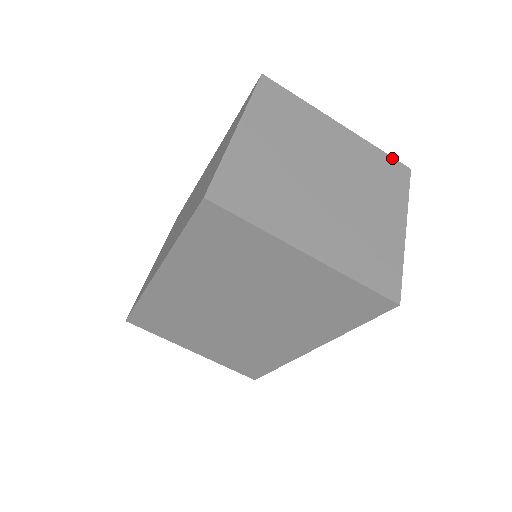
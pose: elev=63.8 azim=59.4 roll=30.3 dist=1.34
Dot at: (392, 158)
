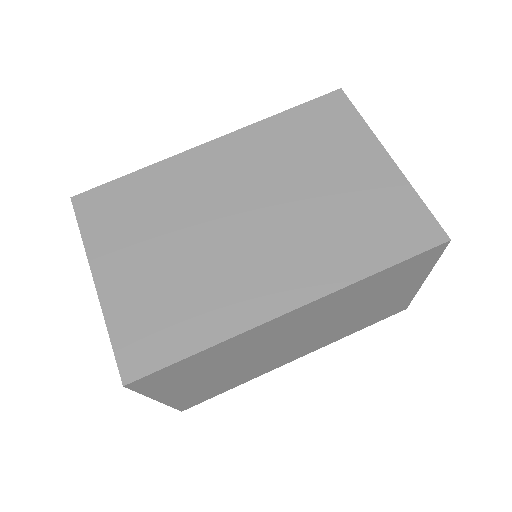
Dot at: occluded
